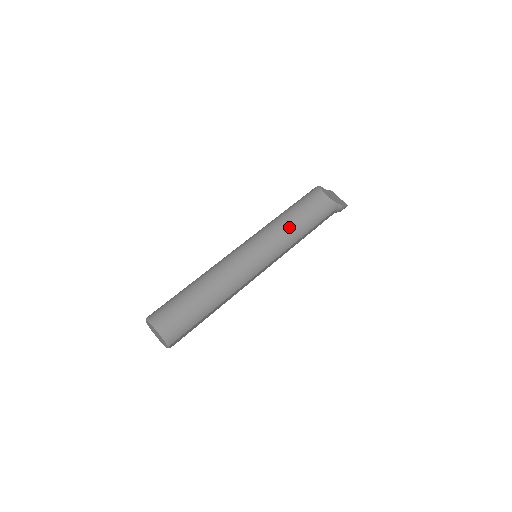
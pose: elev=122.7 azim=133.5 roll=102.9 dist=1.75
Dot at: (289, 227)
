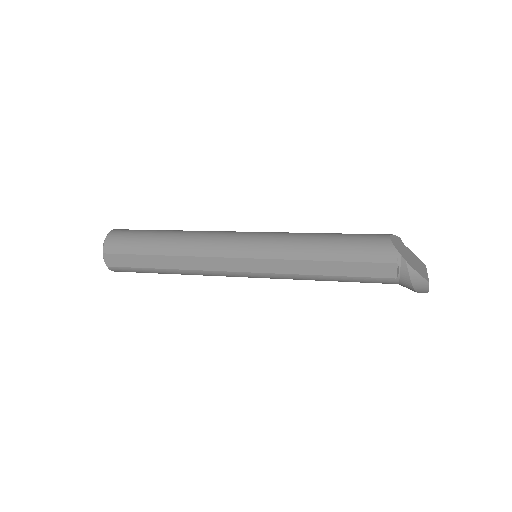
Dot at: (307, 237)
